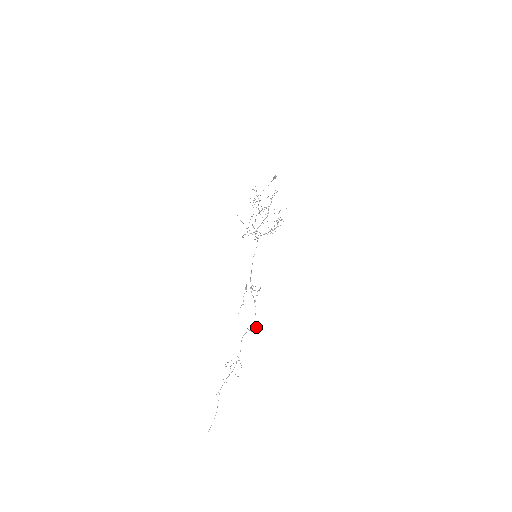
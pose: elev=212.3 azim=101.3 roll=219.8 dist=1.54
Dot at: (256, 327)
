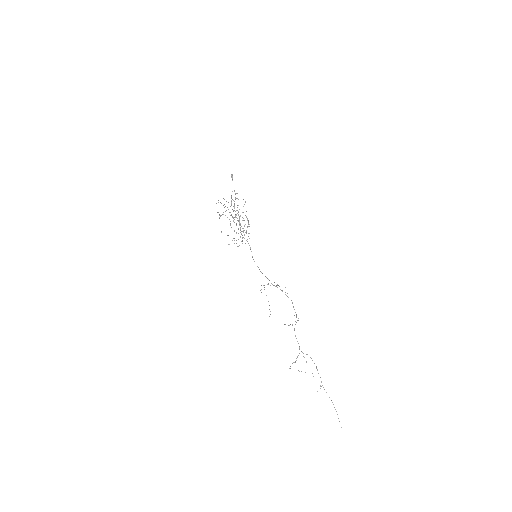
Dot at: (298, 318)
